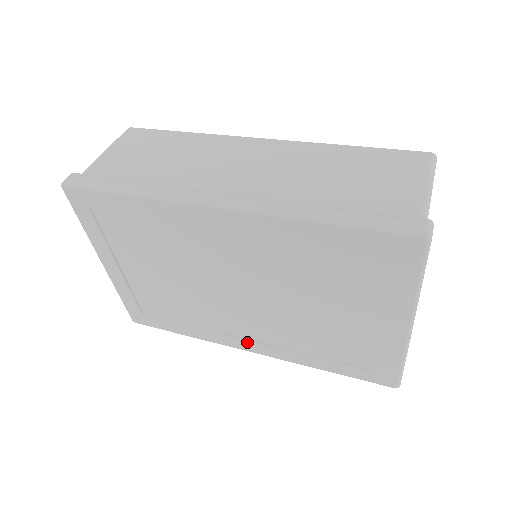
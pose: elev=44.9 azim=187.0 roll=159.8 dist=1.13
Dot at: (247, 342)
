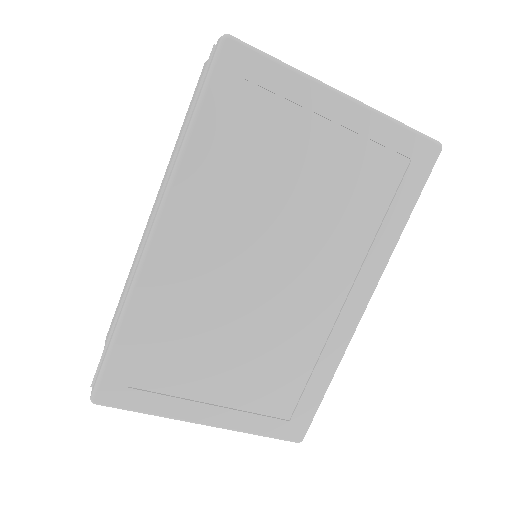
Dot at: (349, 302)
